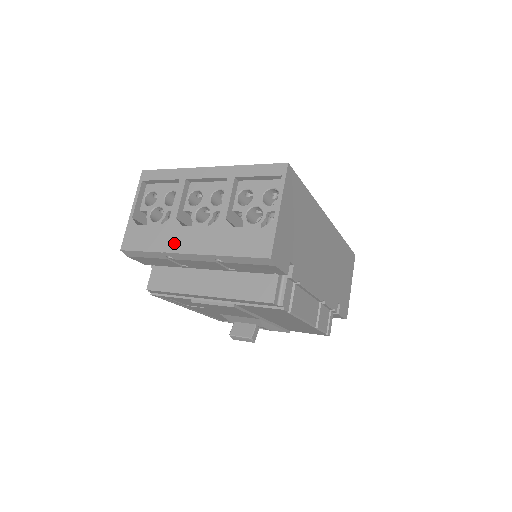
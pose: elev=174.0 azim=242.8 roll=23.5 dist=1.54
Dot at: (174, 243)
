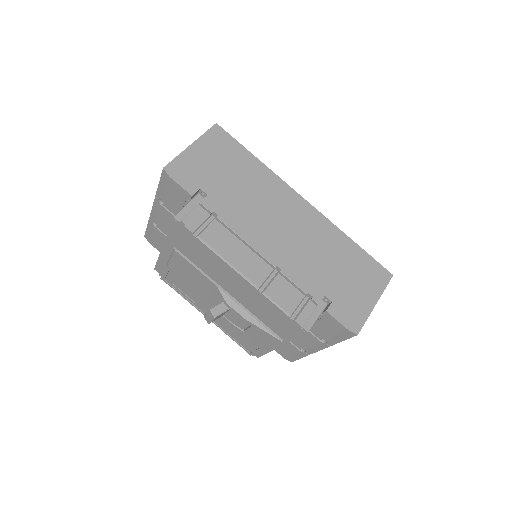
Dot at: occluded
